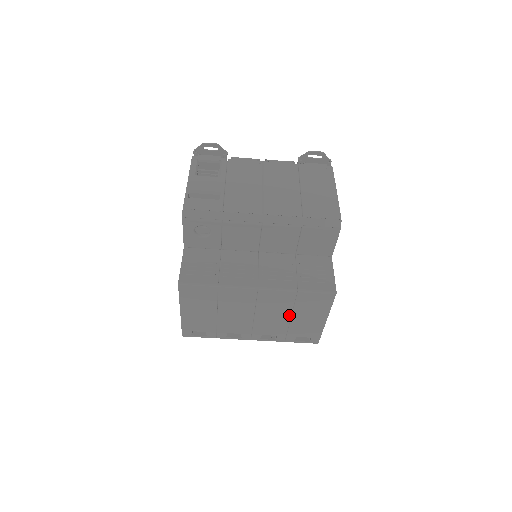
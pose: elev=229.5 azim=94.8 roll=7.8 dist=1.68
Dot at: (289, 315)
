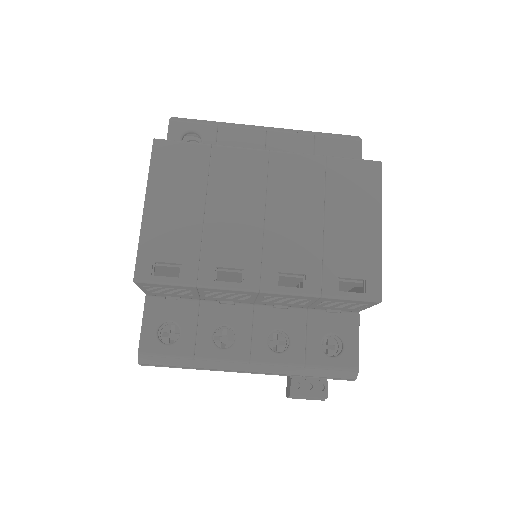
Dot at: (320, 214)
